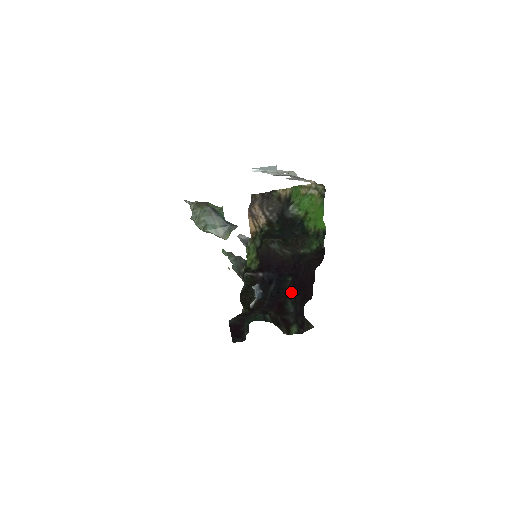
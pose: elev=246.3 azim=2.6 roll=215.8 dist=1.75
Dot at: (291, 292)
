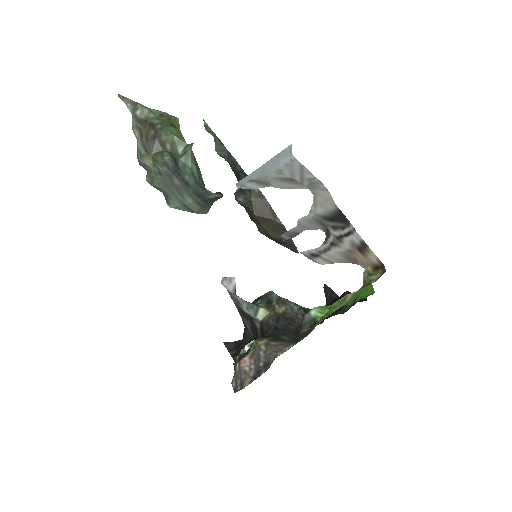
Dot at: occluded
